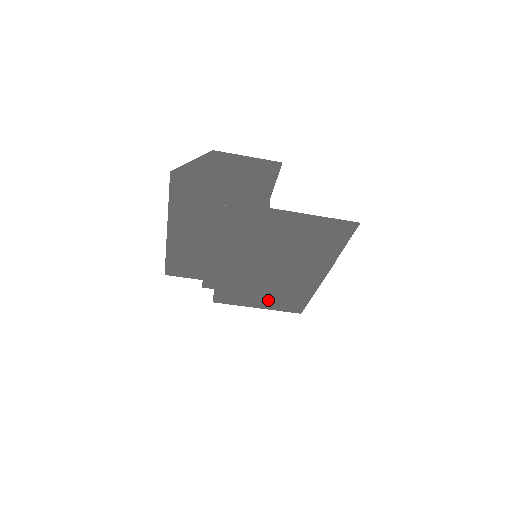
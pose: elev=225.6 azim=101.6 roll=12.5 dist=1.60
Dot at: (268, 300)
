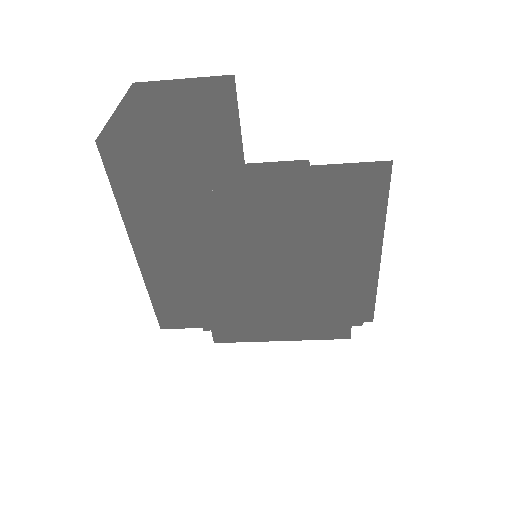
Dot at: (290, 321)
